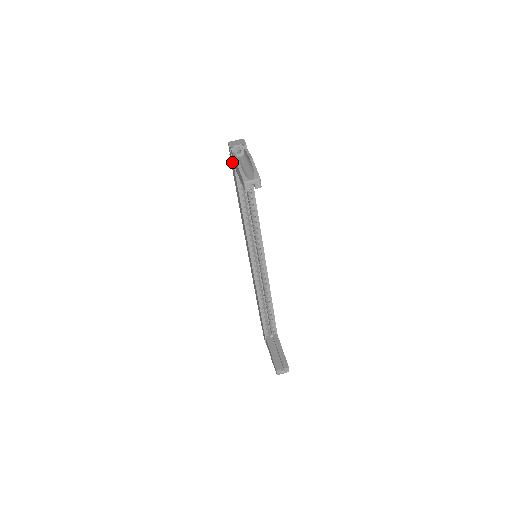
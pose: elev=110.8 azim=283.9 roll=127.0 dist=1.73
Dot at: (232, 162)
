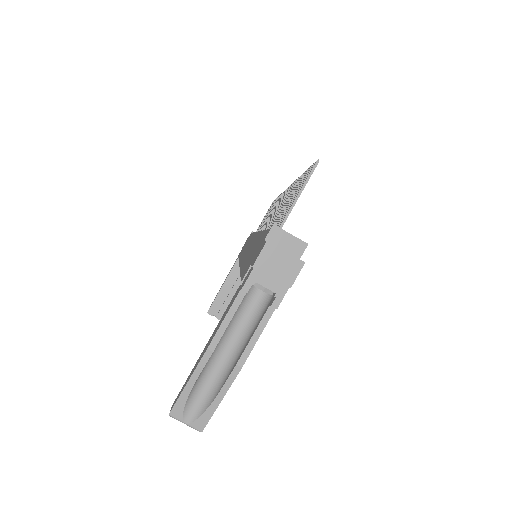
Dot at: (249, 265)
